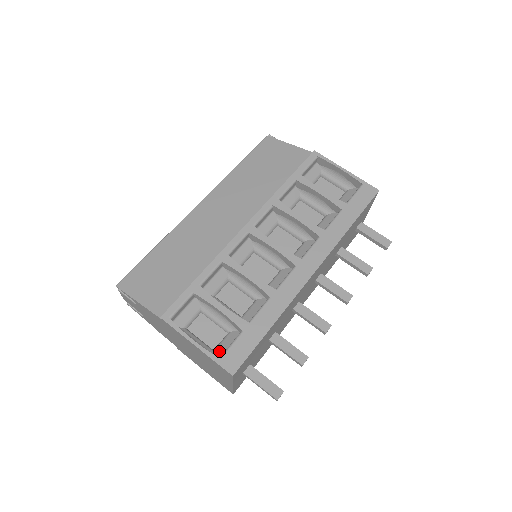
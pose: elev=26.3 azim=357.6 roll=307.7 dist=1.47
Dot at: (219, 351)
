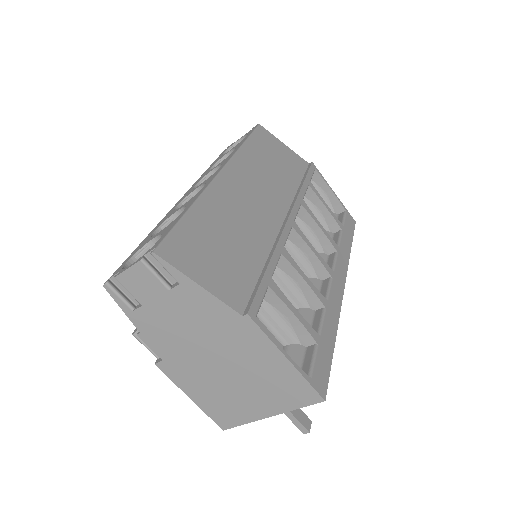
Dot at: occluded
